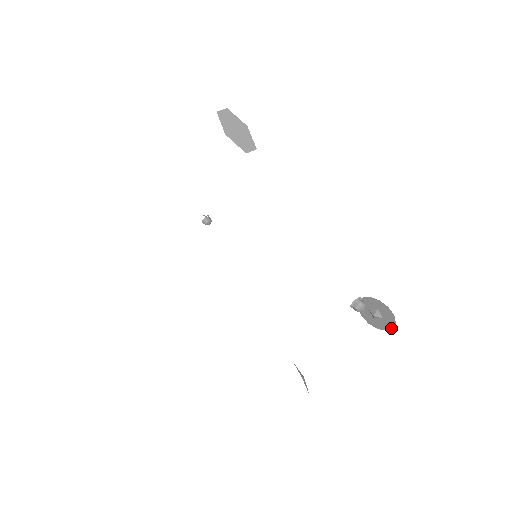
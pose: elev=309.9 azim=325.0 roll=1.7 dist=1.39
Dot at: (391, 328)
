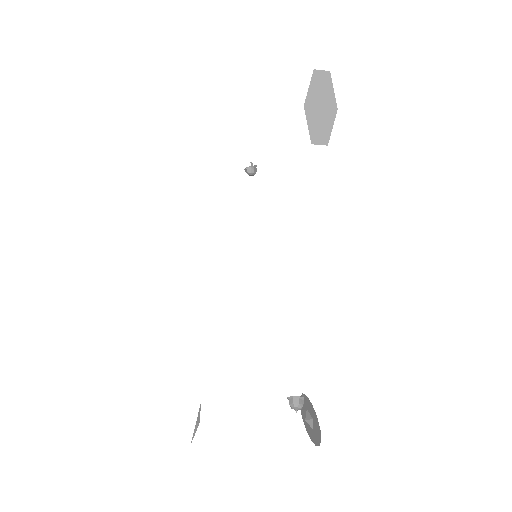
Dot at: (314, 443)
